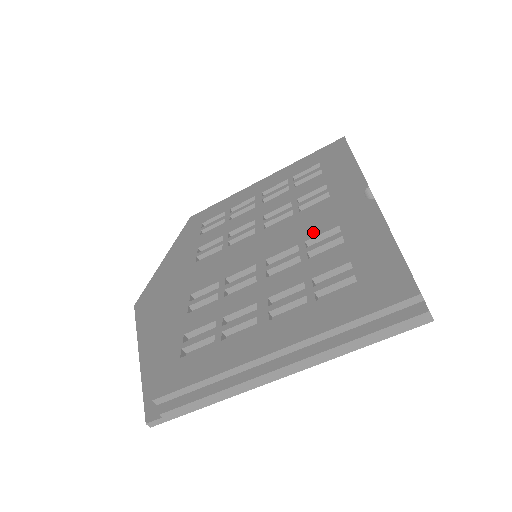
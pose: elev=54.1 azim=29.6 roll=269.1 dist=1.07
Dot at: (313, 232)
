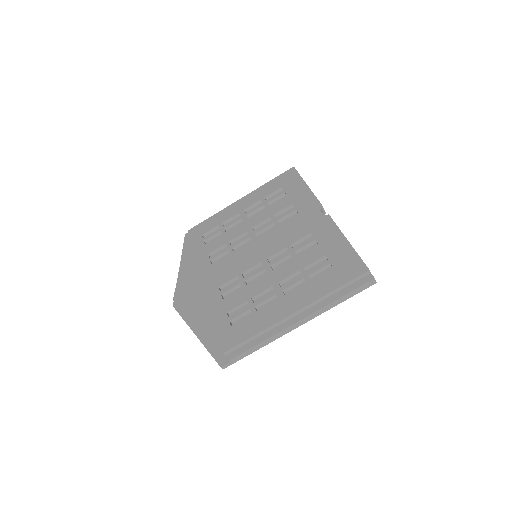
Dot at: (294, 238)
